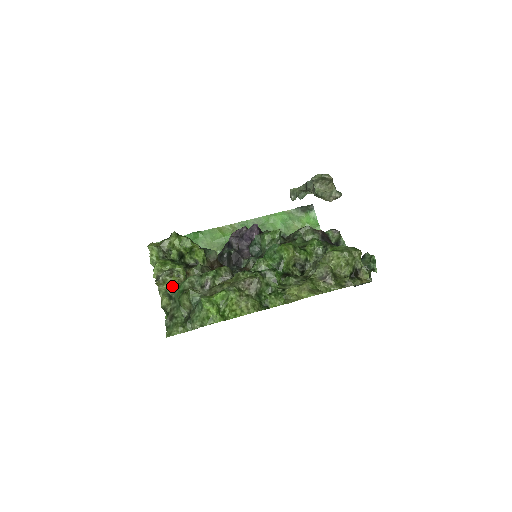
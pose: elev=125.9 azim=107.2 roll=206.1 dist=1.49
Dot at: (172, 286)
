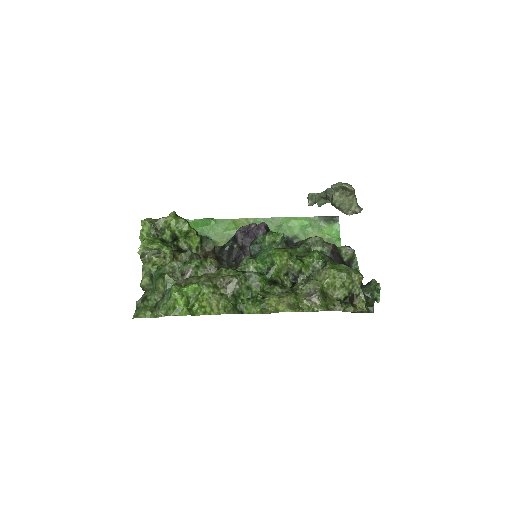
Dot at: occluded
